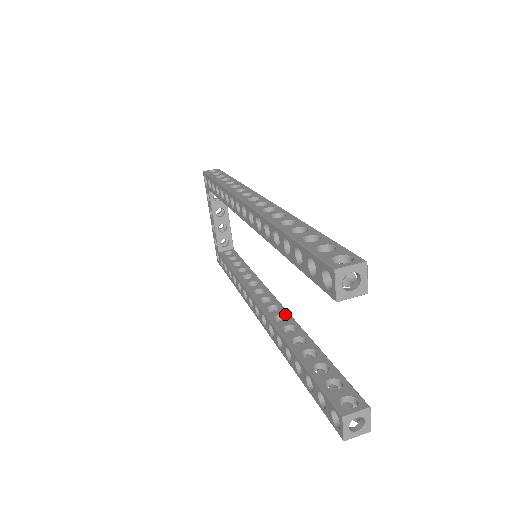
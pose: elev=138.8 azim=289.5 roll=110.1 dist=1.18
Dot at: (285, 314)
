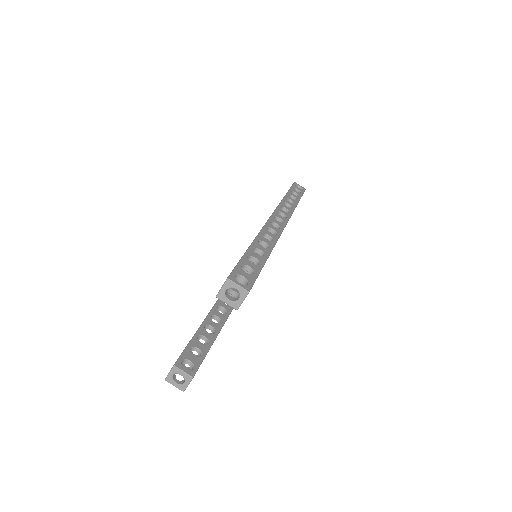
Dot at: occluded
